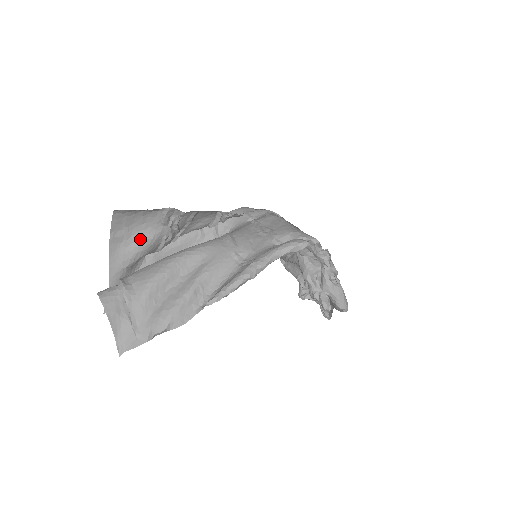
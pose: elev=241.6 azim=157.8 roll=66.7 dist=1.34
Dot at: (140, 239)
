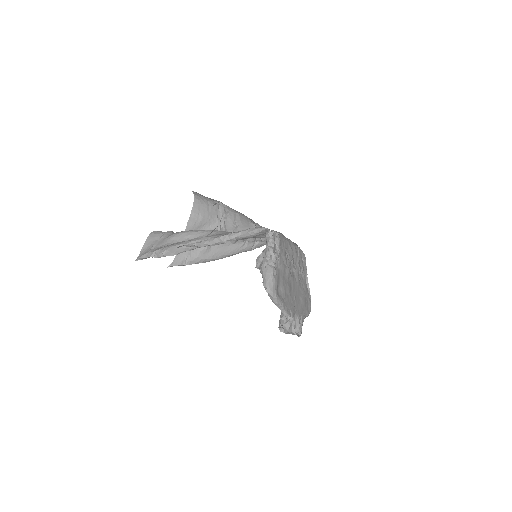
Dot at: (204, 224)
